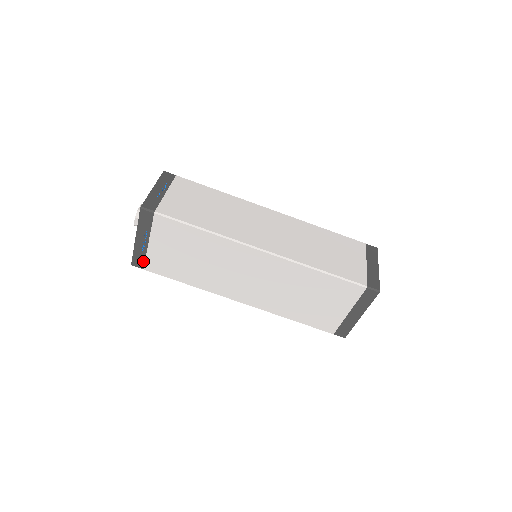
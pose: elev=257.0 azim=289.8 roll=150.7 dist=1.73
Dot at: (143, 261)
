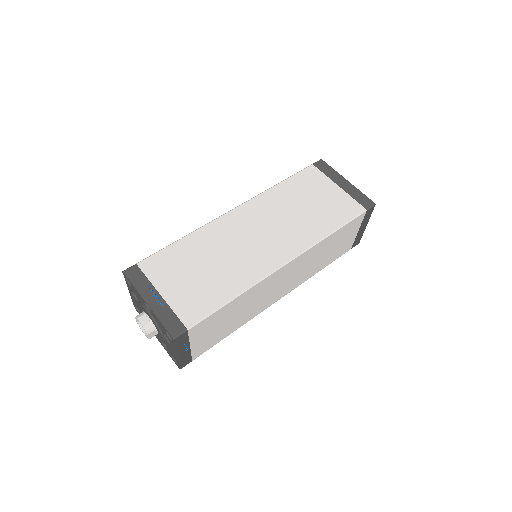
Dot at: (176, 320)
